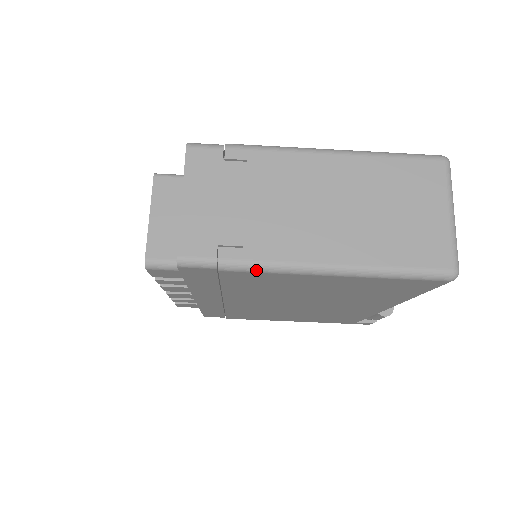
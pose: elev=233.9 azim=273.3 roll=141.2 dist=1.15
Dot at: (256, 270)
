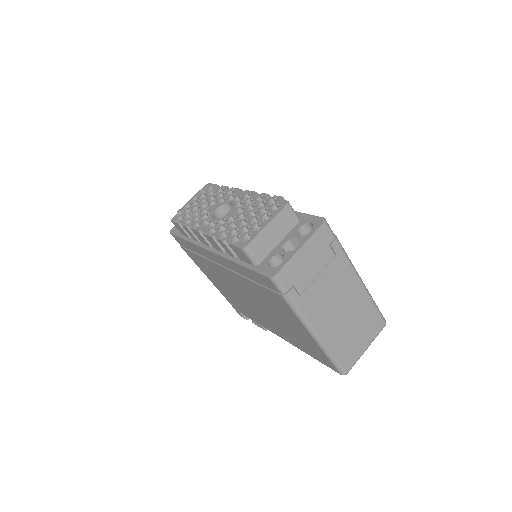
Dot at: (293, 310)
